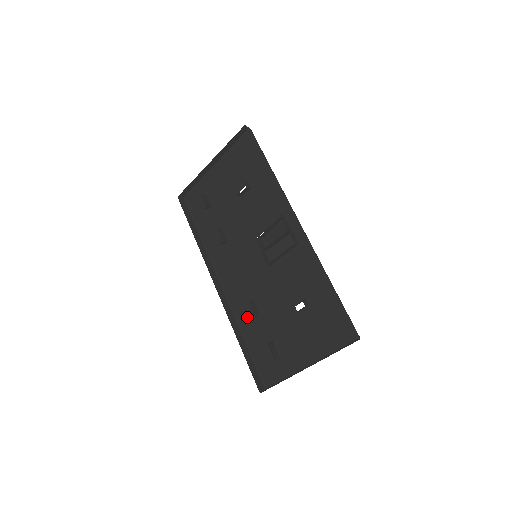
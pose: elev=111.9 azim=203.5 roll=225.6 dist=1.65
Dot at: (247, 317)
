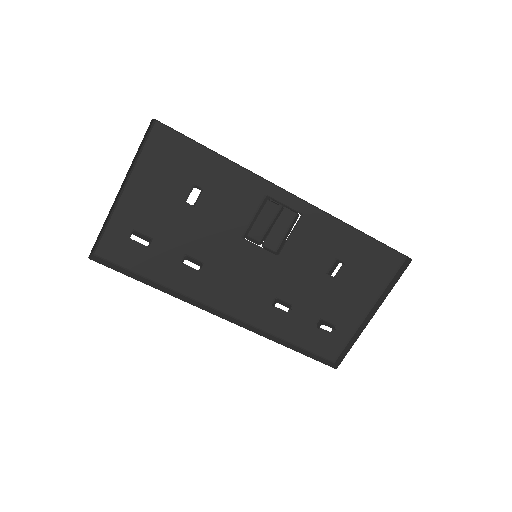
Dot at: (275, 319)
